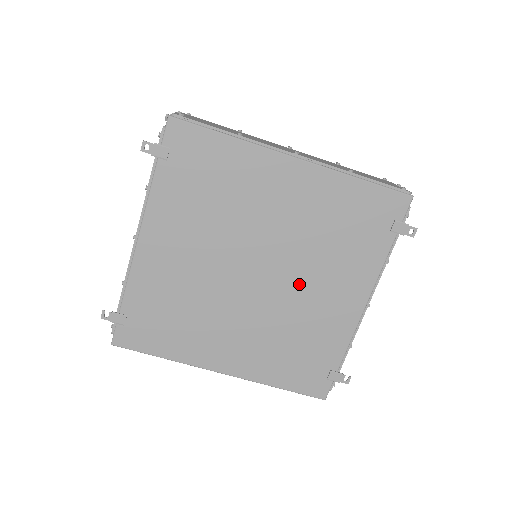
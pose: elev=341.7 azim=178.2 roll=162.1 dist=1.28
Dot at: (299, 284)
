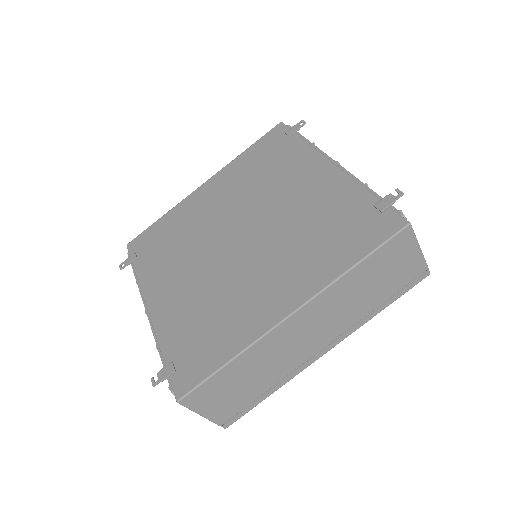
Dot at: (273, 207)
